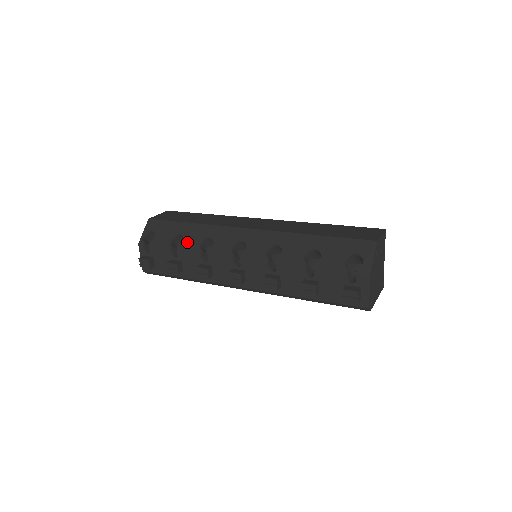
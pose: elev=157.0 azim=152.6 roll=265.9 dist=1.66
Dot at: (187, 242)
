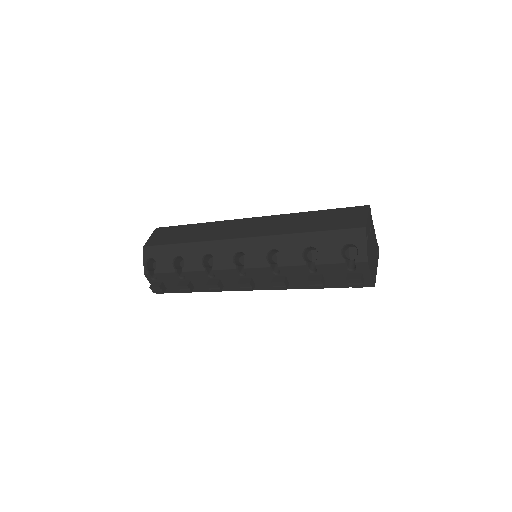
Dot at: (189, 263)
